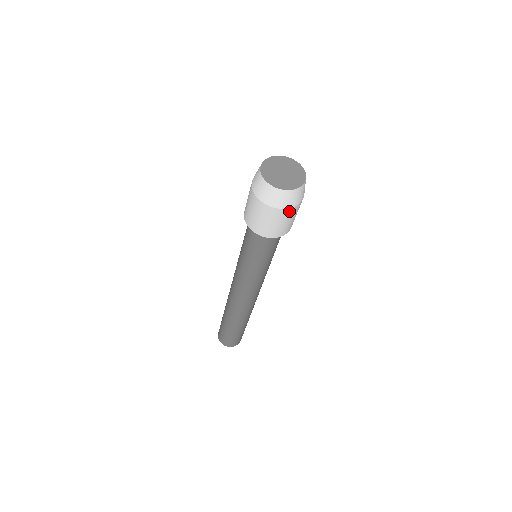
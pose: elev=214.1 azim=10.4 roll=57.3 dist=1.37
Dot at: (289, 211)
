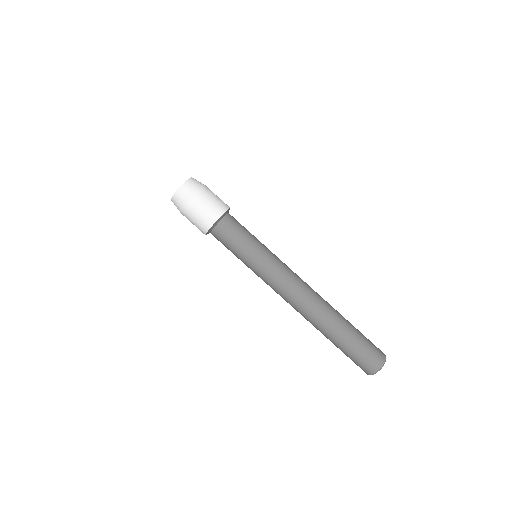
Dot at: (192, 202)
